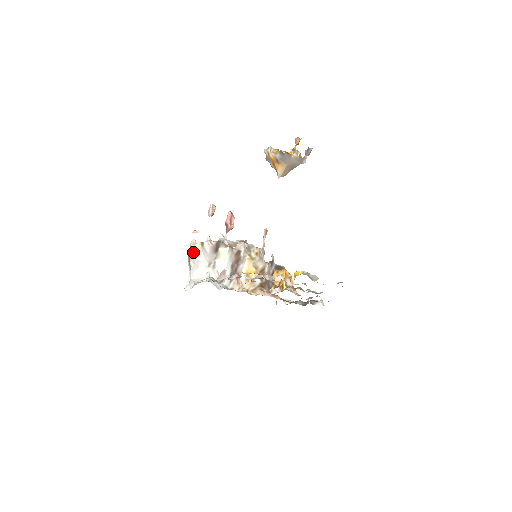
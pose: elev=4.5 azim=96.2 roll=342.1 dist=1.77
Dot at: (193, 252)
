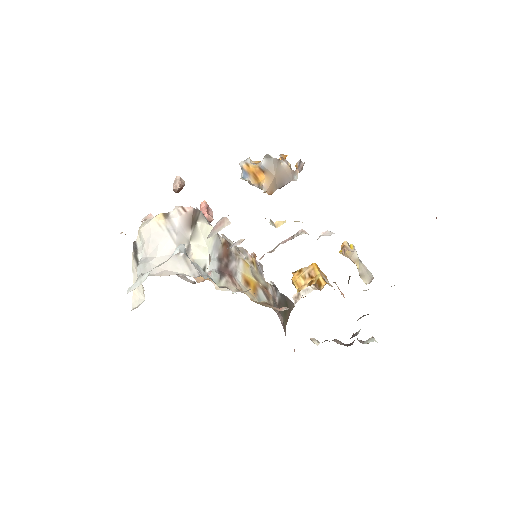
Dot at: (146, 233)
